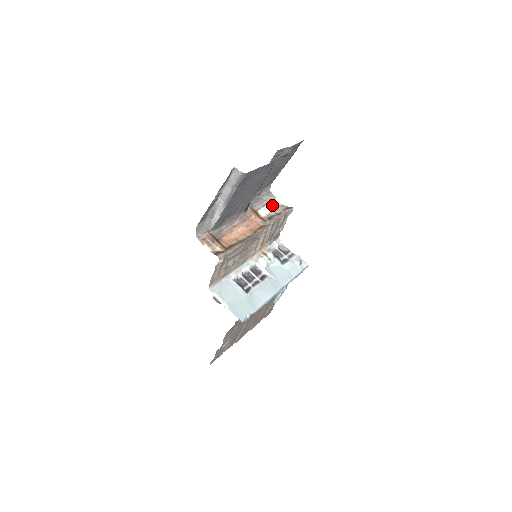
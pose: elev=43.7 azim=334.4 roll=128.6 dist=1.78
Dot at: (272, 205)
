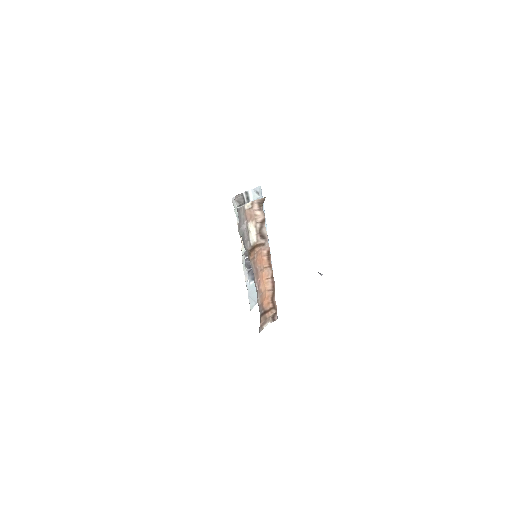
Dot at: (250, 219)
